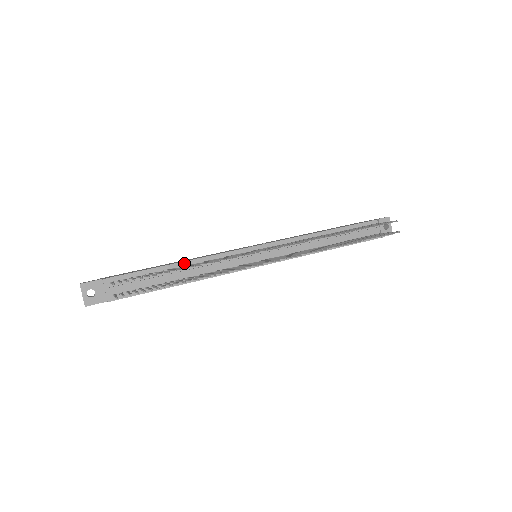
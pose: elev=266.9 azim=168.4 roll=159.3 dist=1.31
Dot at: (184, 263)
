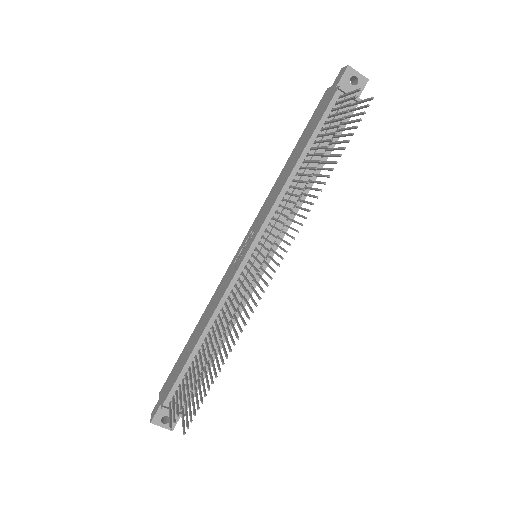
Dot at: (204, 333)
